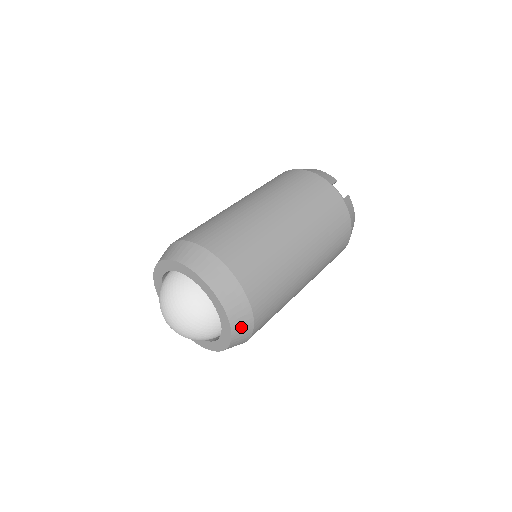
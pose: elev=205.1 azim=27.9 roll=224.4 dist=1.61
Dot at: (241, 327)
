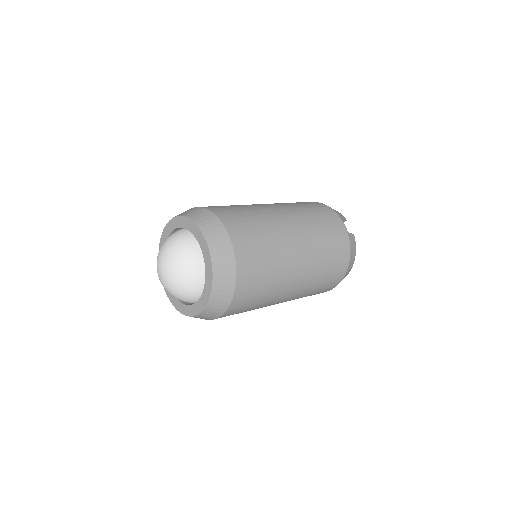
Dot at: (222, 288)
